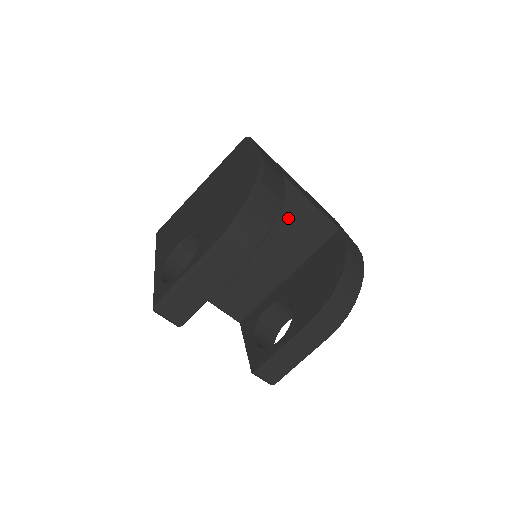
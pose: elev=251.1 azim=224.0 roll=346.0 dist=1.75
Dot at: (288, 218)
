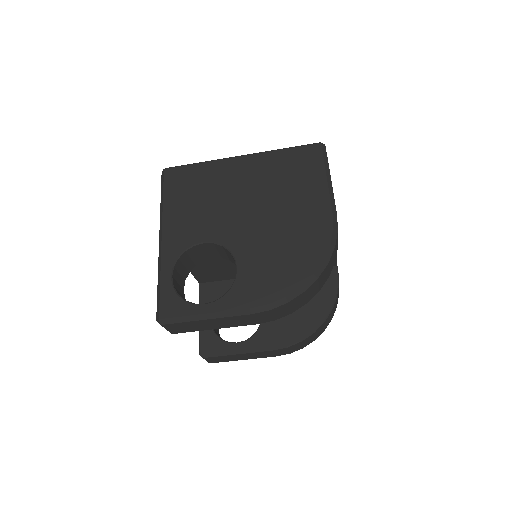
Dot at: occluded
